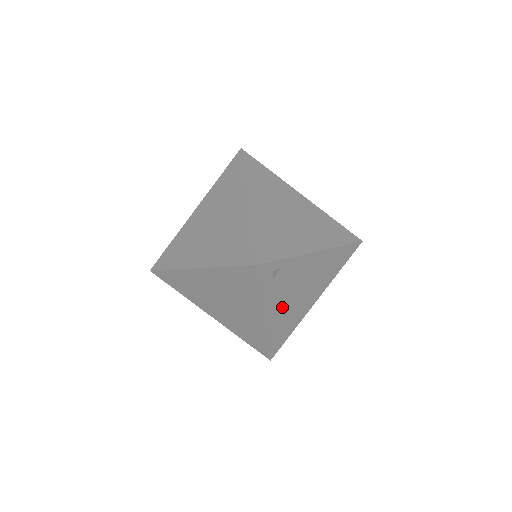
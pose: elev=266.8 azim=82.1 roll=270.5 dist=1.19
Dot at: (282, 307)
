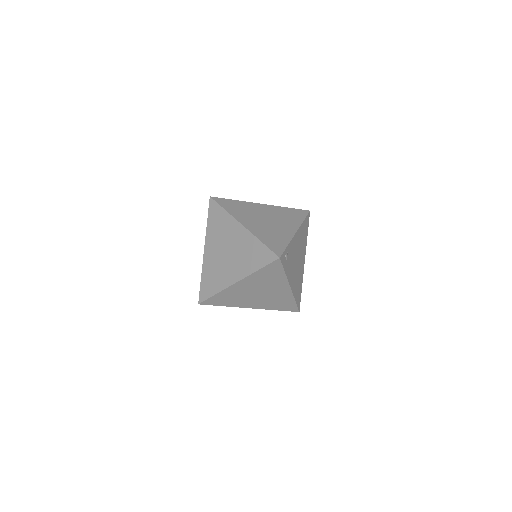
Dot at: (294, 275)
